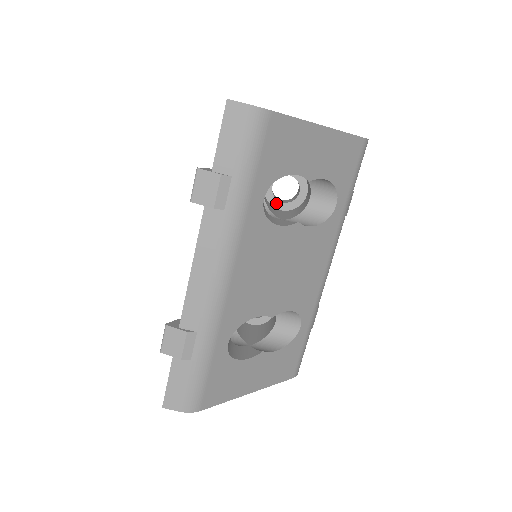
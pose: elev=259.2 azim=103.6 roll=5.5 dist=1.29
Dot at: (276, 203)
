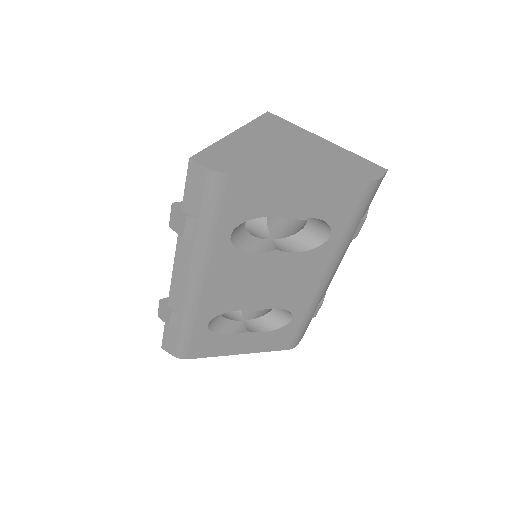
Dot at: occluded
